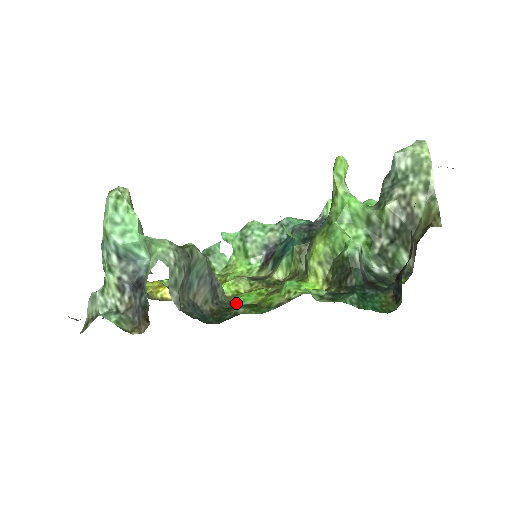
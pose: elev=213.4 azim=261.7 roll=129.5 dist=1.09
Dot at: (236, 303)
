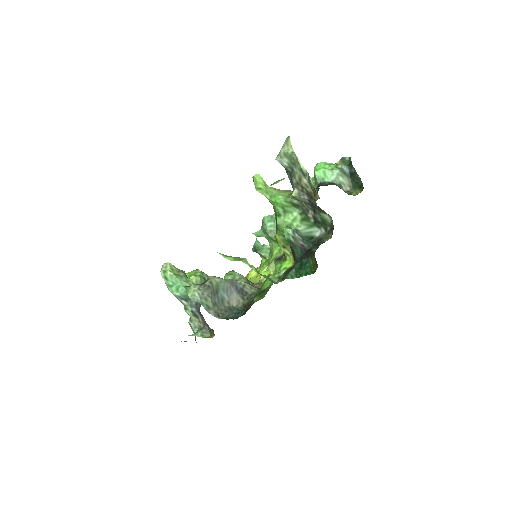
Dot at: (262, 289)
